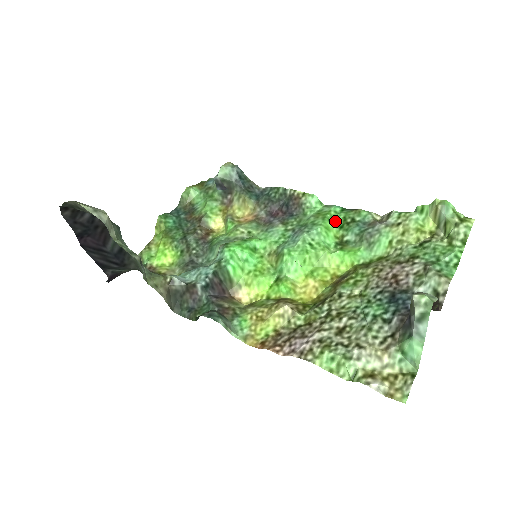
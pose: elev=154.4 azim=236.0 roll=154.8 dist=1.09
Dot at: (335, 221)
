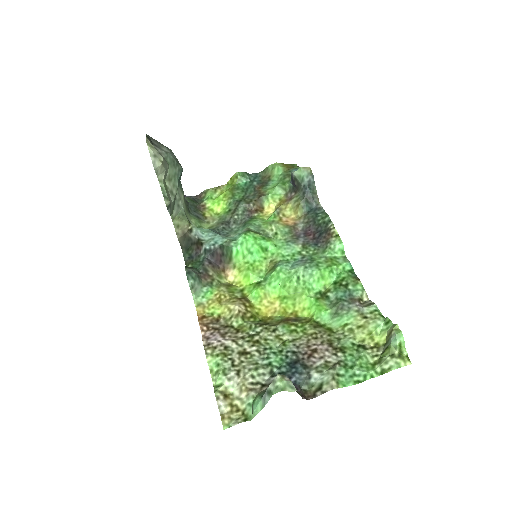
Dot at: (337, 275)
